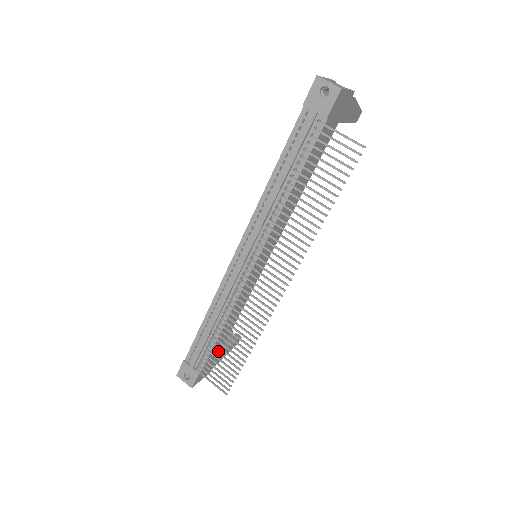
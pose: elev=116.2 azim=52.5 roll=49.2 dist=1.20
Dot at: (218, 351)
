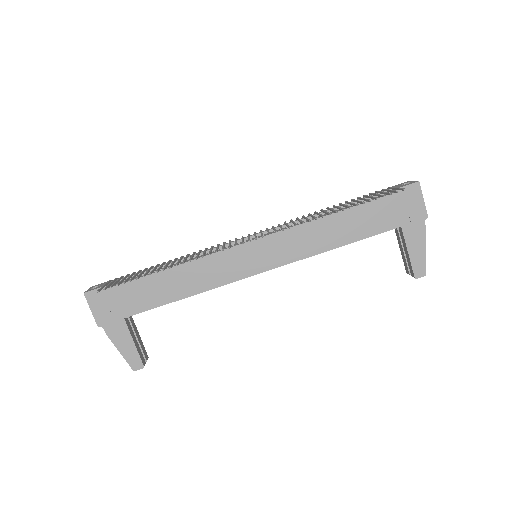
Dot at: (133, 306)
